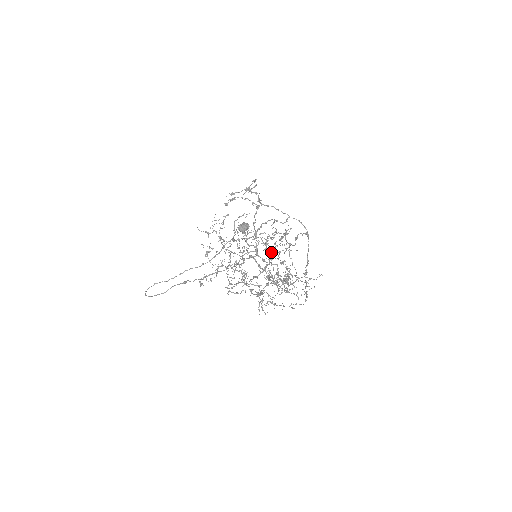
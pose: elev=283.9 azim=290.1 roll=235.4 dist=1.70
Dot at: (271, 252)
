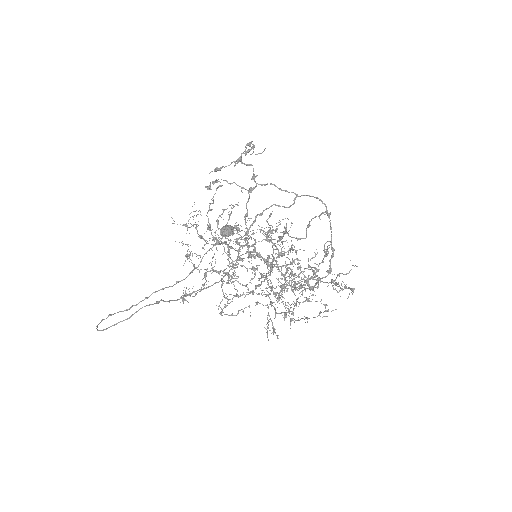
Dot at: occluded
